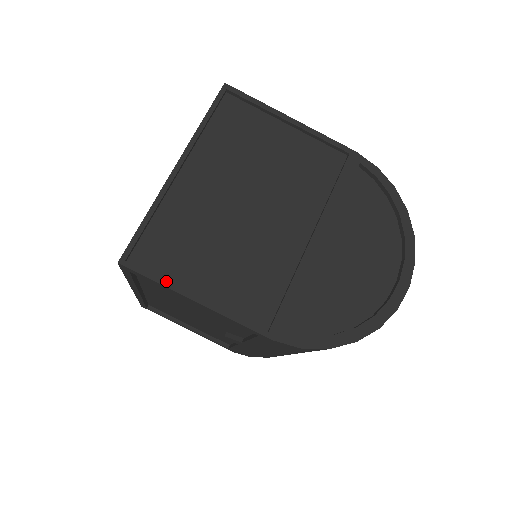
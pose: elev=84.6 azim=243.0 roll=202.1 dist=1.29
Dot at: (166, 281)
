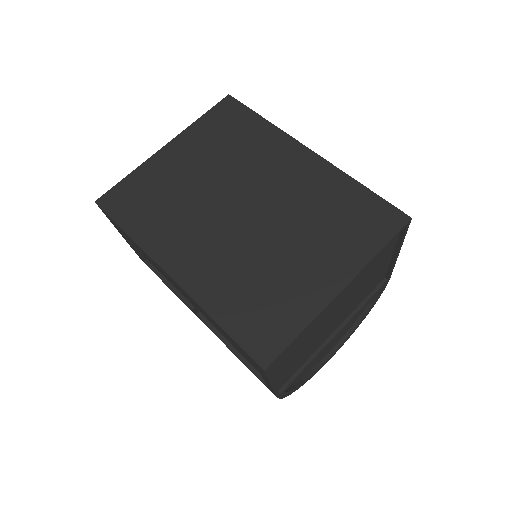
Dot at: occluded
